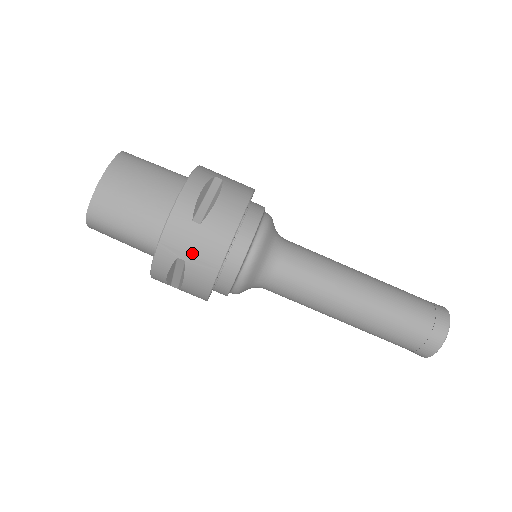
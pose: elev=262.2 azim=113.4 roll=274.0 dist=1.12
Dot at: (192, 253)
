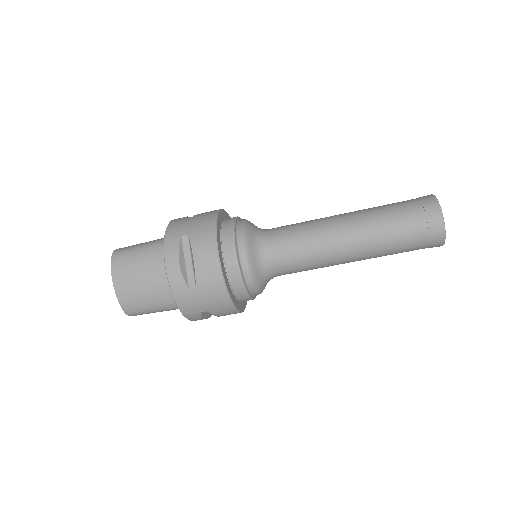
Dot at: (206, 306)
